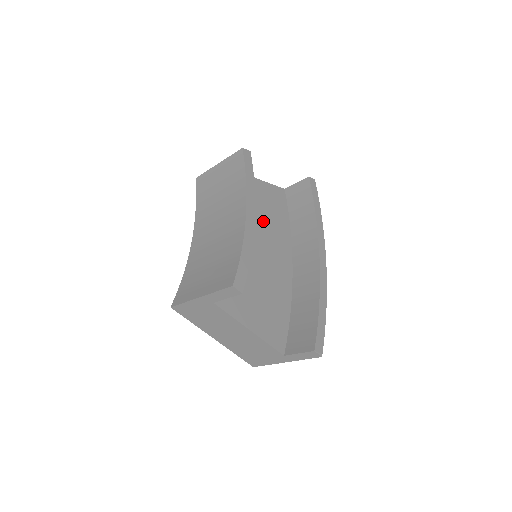
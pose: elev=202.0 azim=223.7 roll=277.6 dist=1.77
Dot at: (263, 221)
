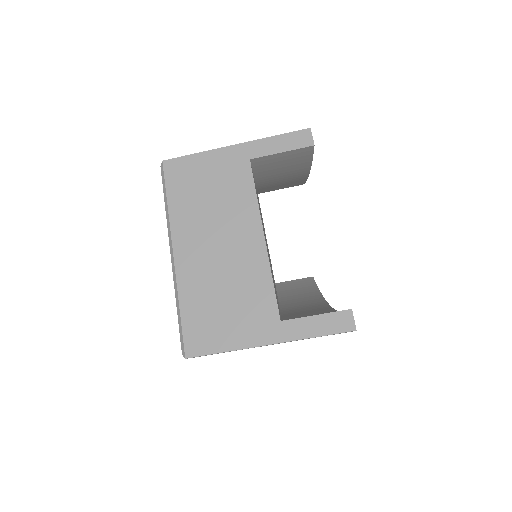
Dot at: occluded
